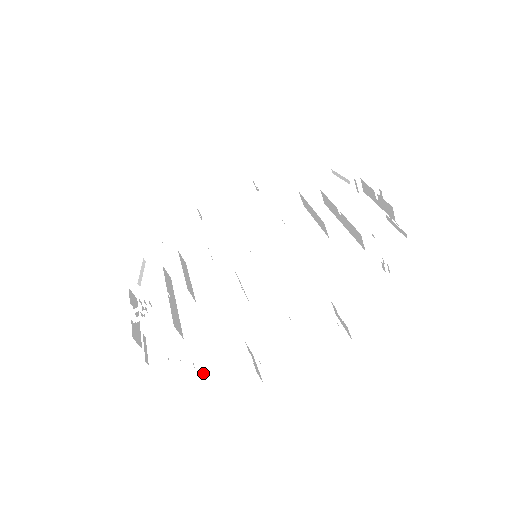
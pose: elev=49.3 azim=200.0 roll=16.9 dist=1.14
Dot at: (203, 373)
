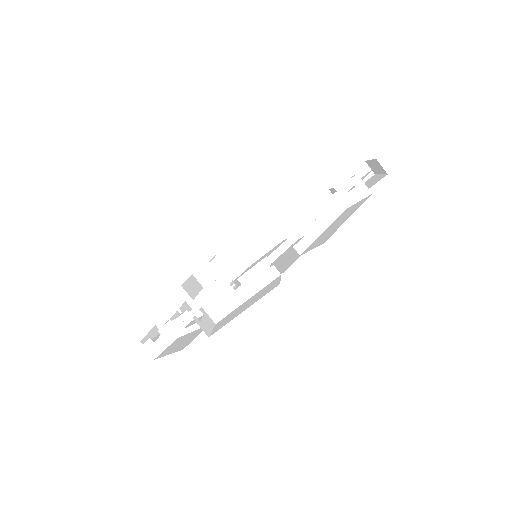
Dot at: (261, 291)
